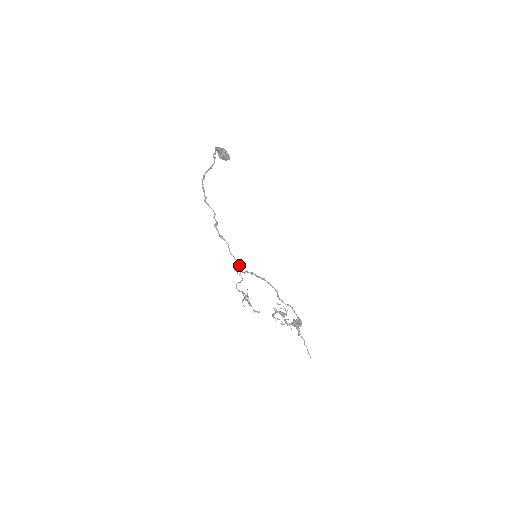
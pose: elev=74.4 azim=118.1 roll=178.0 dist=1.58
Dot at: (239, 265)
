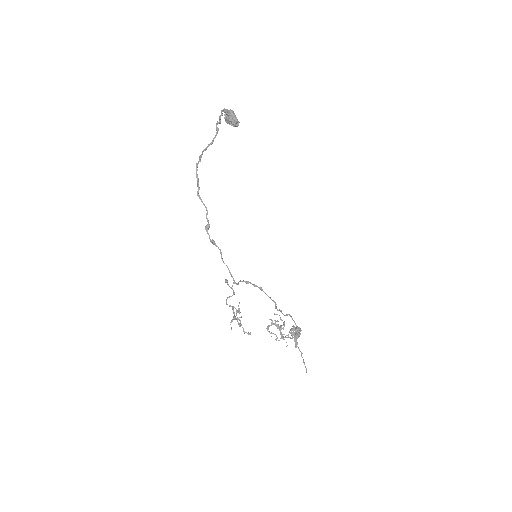
Dot at: (232, 276)
